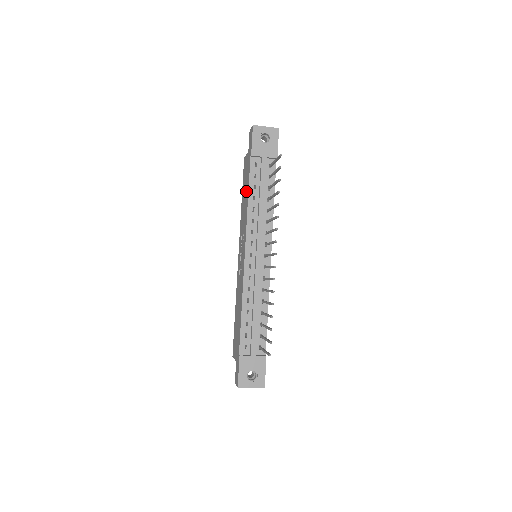
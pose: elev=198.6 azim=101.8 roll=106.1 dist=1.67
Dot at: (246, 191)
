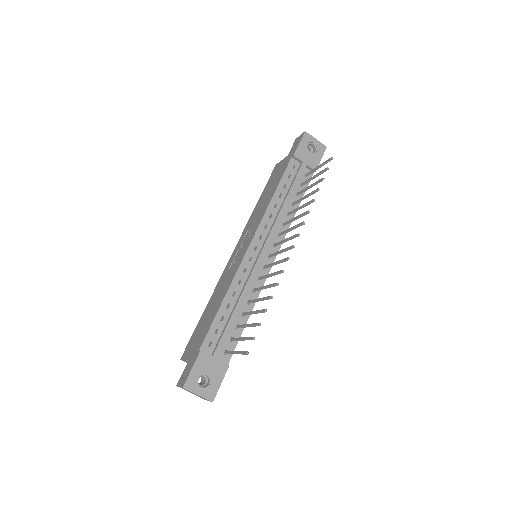
Dot at: (272, 188)
